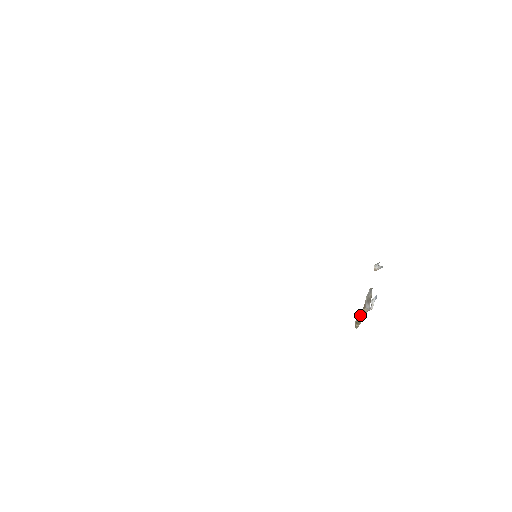
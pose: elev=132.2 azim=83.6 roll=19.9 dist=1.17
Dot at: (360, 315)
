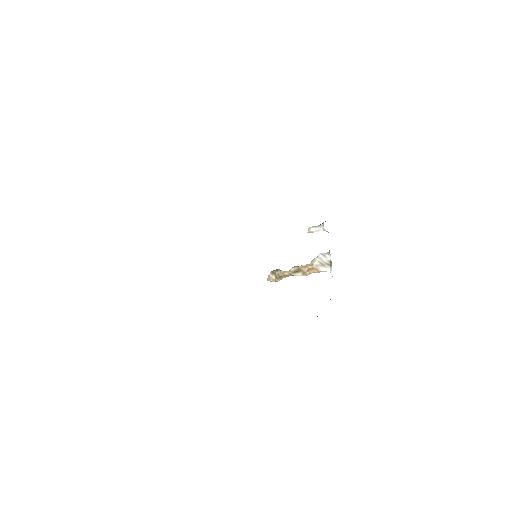
Dot at: (292, 273)
